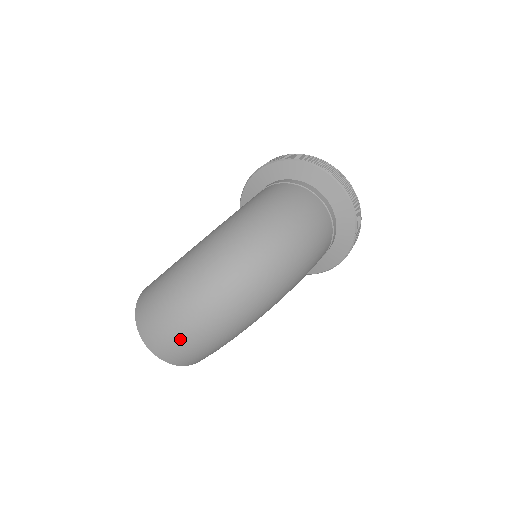
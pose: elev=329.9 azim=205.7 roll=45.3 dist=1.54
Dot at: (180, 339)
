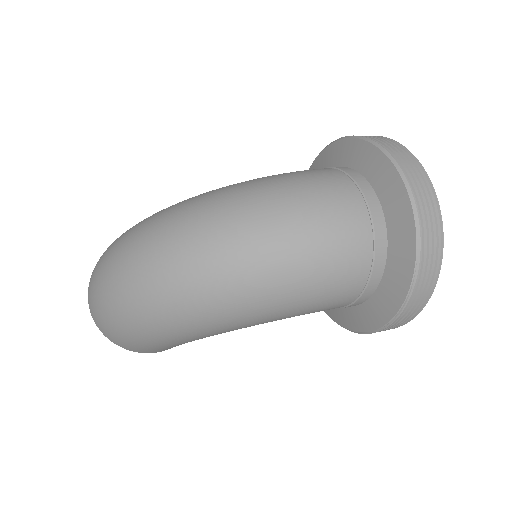
Dot at: (100, 304)
